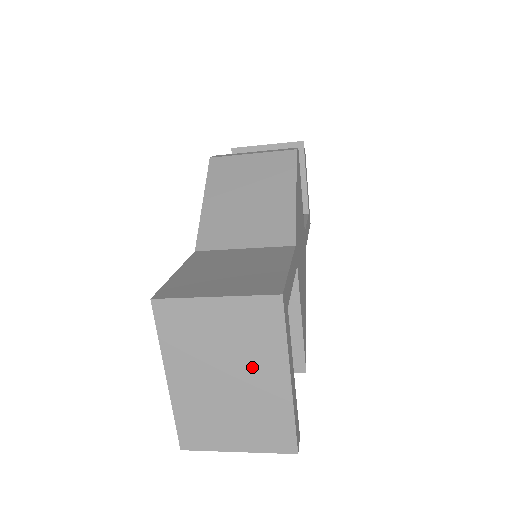
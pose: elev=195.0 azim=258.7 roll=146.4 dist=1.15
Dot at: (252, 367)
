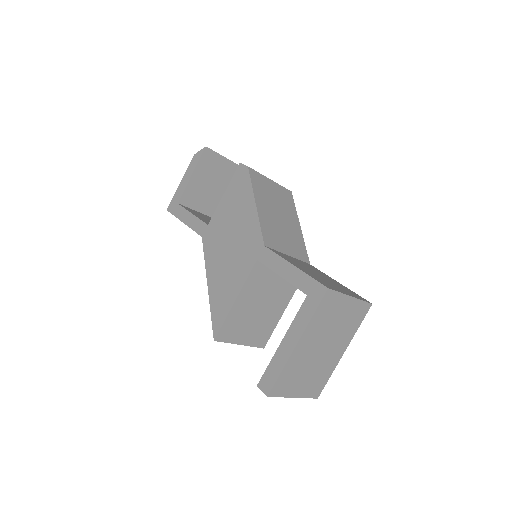
Dot at: (337, 342)
